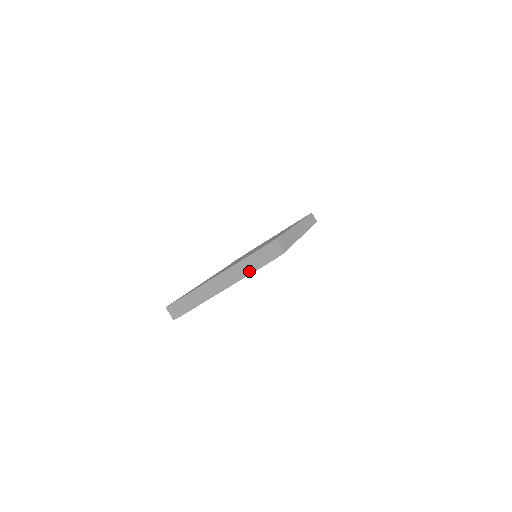
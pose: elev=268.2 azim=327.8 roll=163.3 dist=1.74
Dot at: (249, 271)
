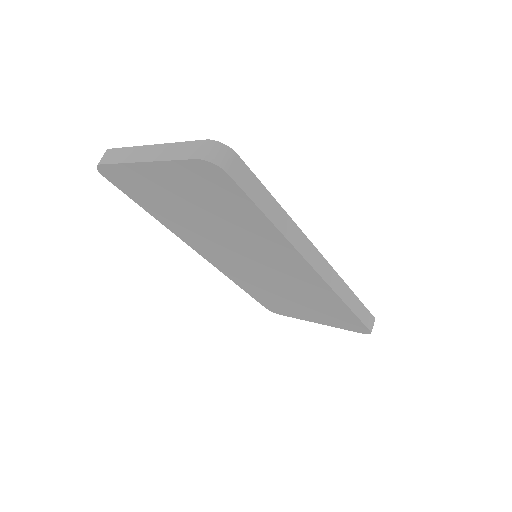
Dot at: (176, 156)
